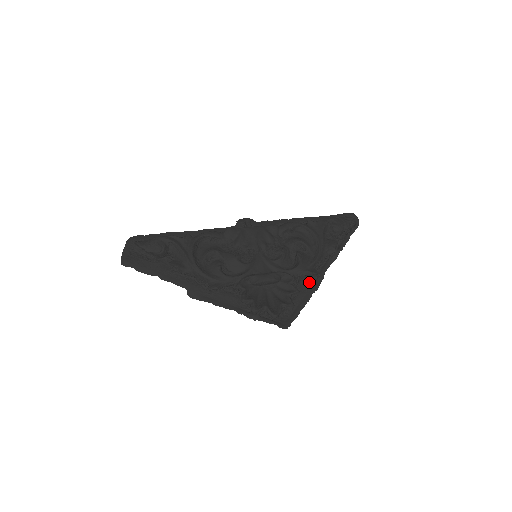
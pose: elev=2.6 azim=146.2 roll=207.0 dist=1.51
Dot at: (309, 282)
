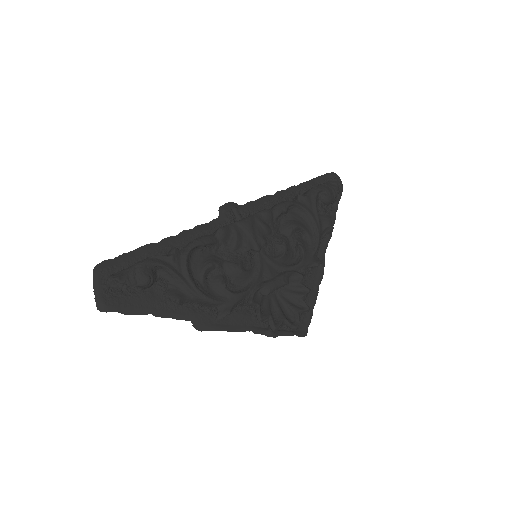
Dot at: (313, 272)
